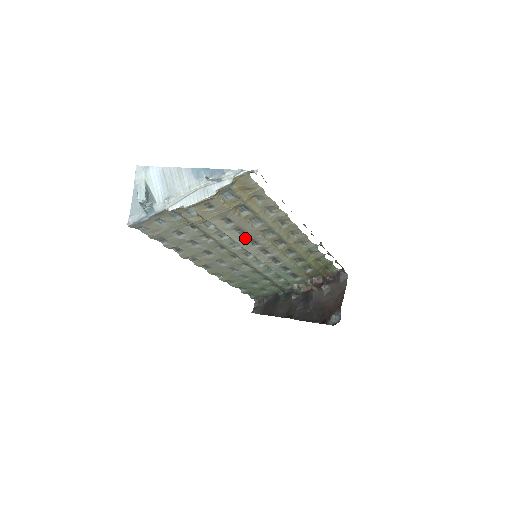
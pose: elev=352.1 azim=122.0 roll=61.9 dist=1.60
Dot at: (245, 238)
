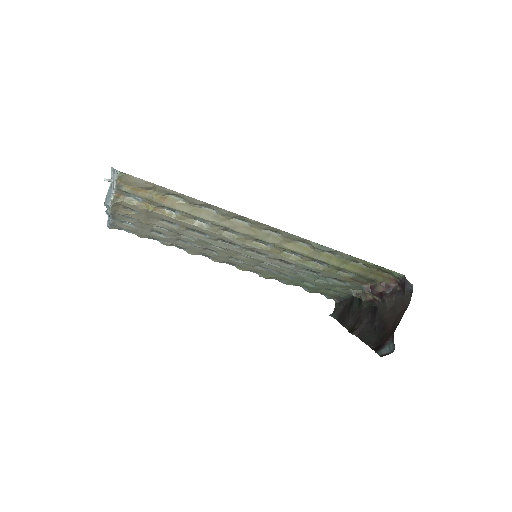
Dot at: (211, 238)
